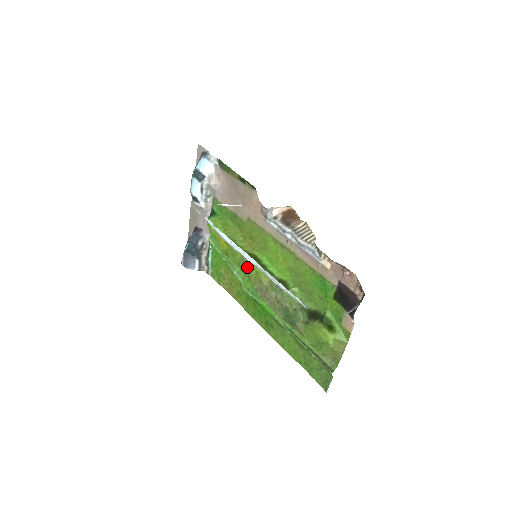
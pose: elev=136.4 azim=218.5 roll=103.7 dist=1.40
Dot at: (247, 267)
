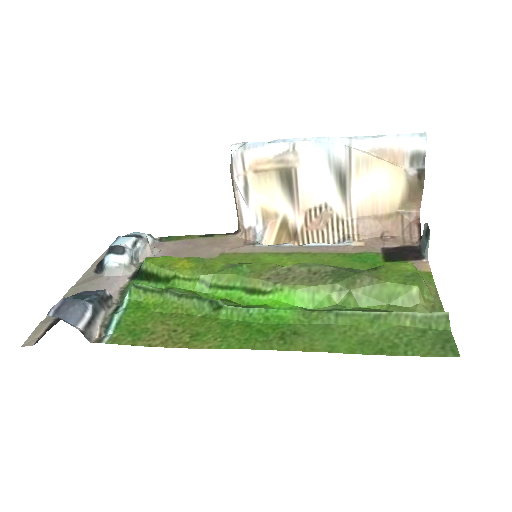
Dot at: (244, 263)
